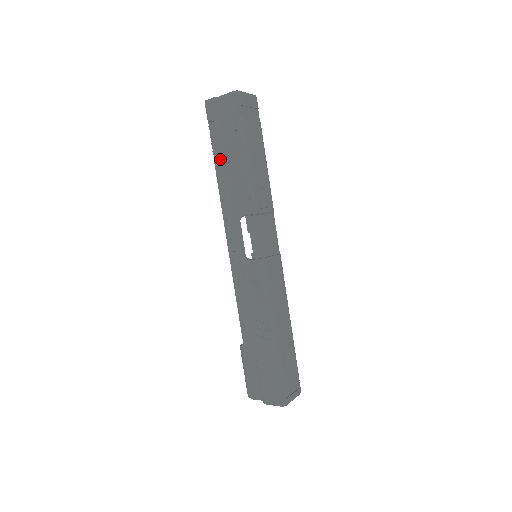
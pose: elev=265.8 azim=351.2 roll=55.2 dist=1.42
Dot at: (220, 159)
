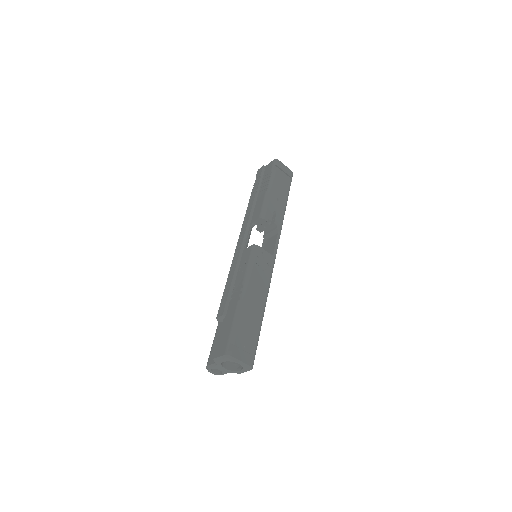
Dot at: (254, 194)
